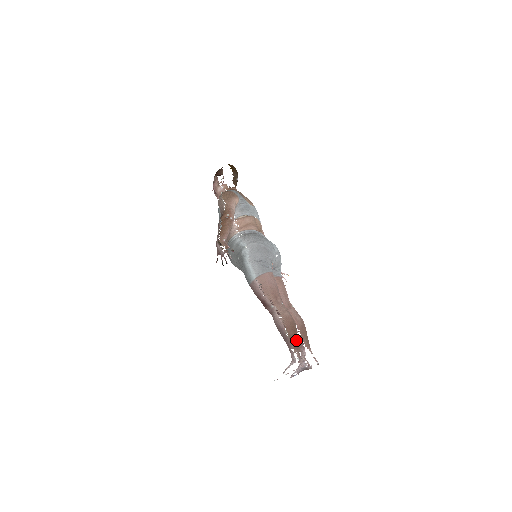
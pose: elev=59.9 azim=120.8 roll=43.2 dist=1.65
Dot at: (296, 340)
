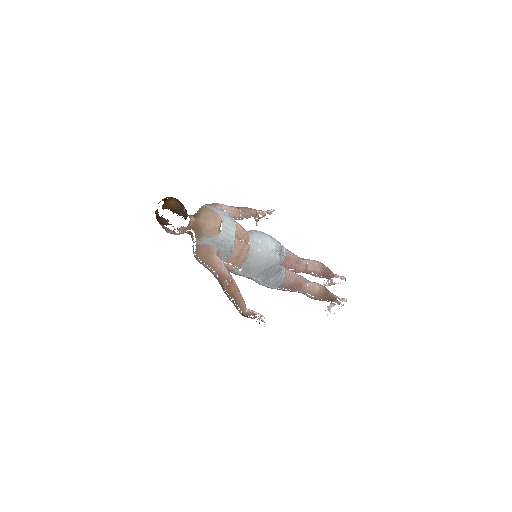
Dot at: (331, 298)
